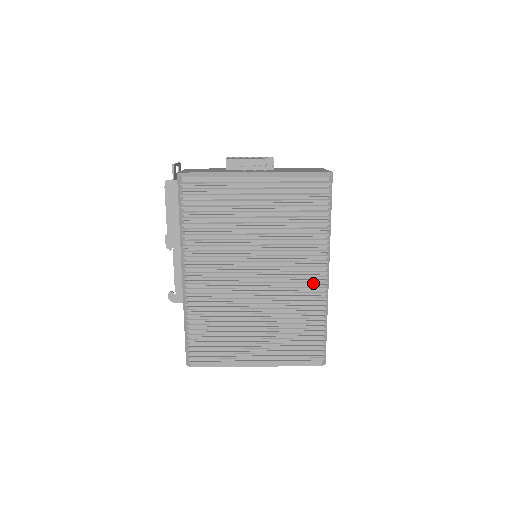
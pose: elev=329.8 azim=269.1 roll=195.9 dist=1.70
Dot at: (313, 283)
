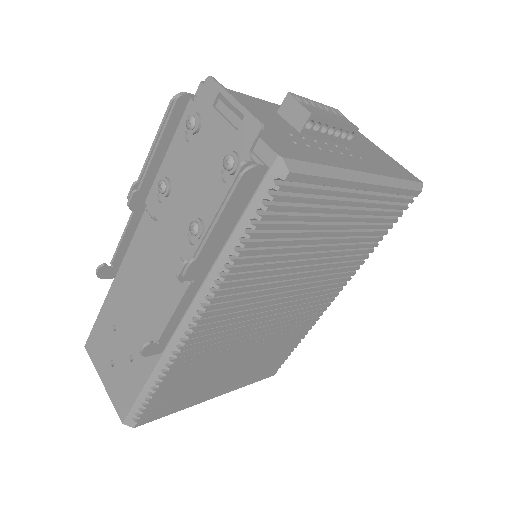
Dot at: occluded
